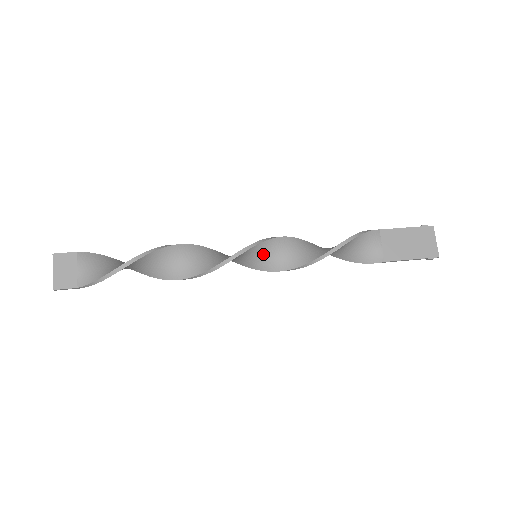
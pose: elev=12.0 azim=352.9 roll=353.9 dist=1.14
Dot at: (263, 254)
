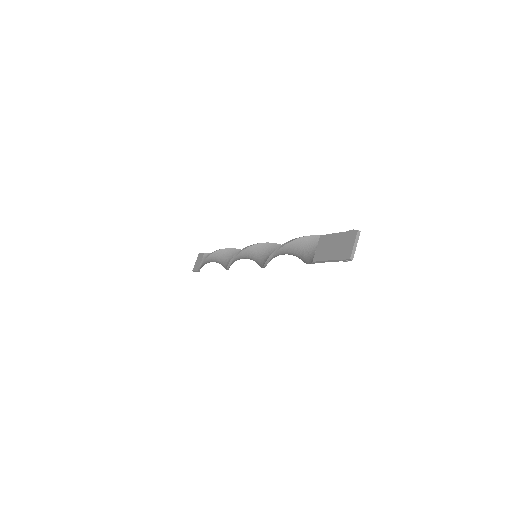
Dot at: (257, 254)
